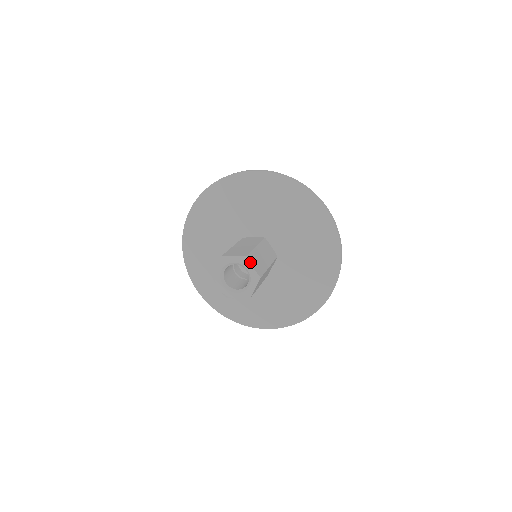
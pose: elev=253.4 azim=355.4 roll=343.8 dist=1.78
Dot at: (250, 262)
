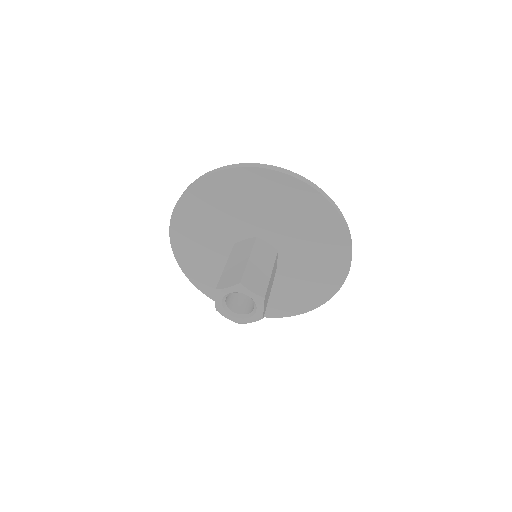
Dot at: (247, 287)
